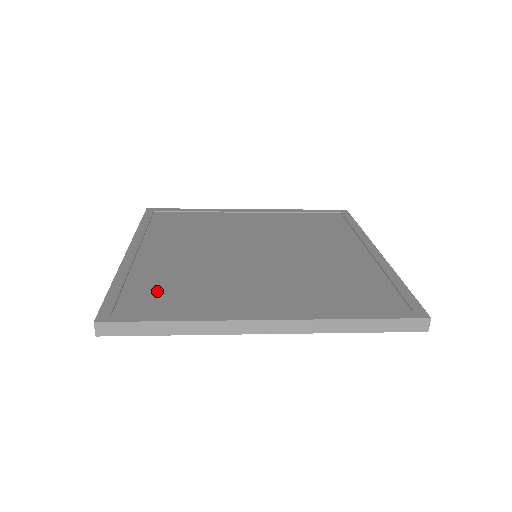
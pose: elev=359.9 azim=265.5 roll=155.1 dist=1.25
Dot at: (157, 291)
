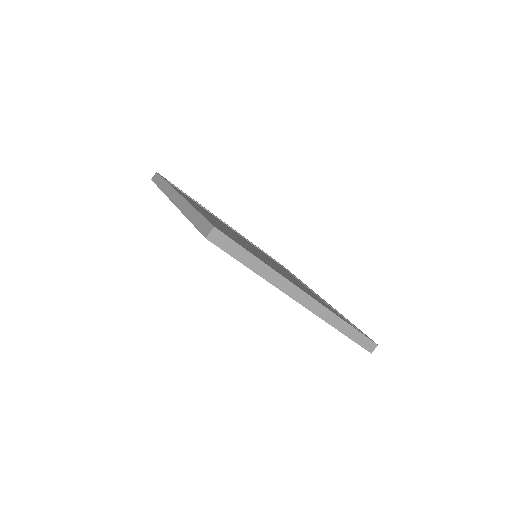
Dot at: (229, 235)
